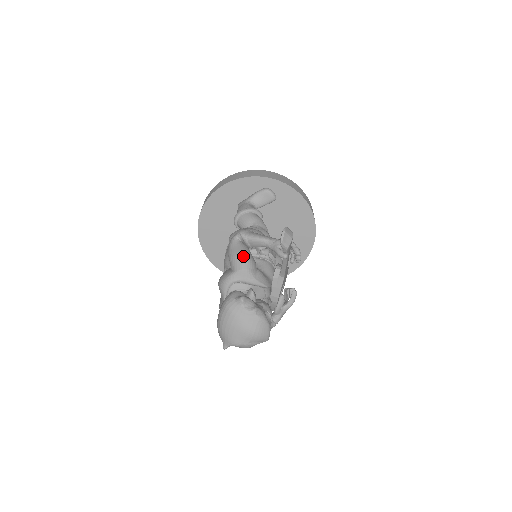
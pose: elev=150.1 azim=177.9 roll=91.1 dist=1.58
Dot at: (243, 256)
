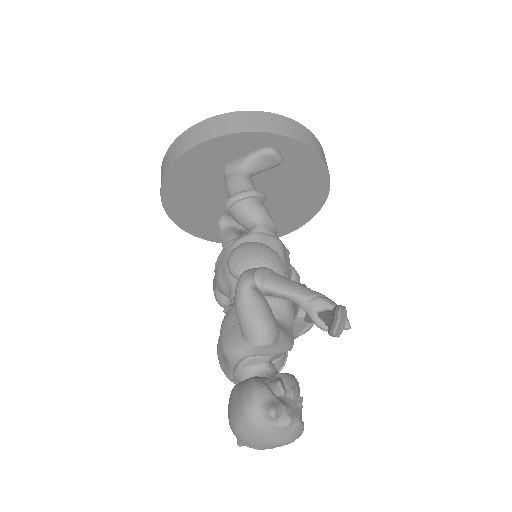
Dot at: (262, 324)
